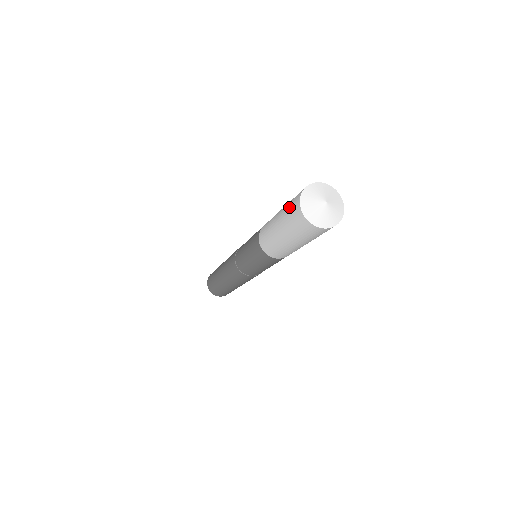
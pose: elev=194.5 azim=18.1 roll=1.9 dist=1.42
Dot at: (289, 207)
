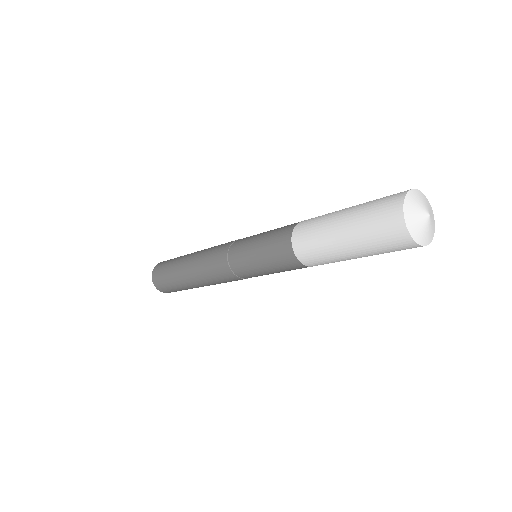
Dot at: (377, 202)
